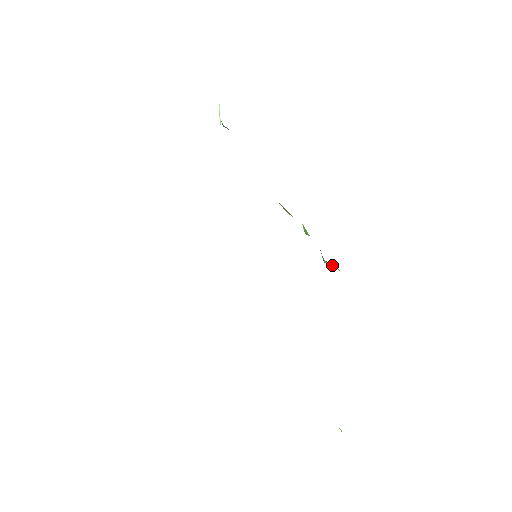
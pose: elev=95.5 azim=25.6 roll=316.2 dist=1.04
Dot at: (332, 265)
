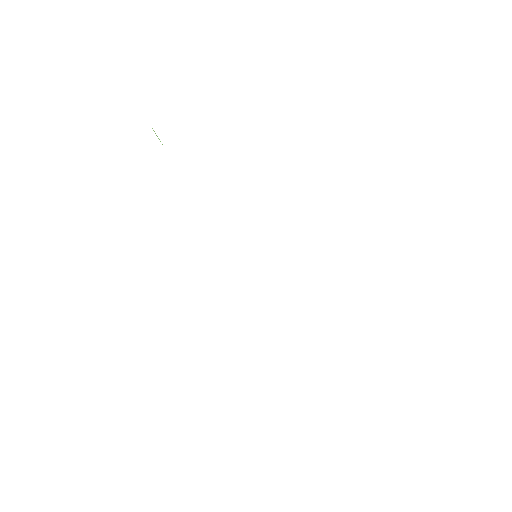
Dot at: occluded
